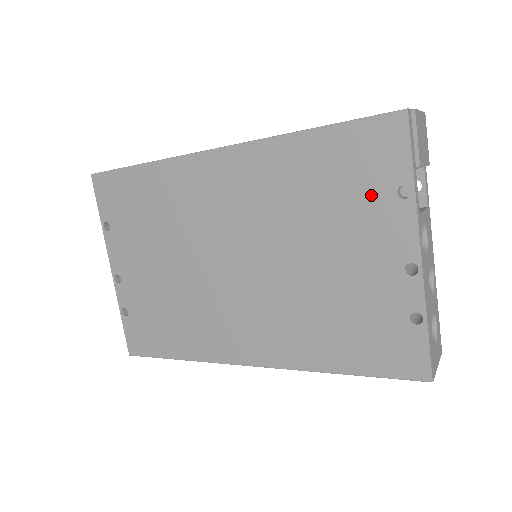
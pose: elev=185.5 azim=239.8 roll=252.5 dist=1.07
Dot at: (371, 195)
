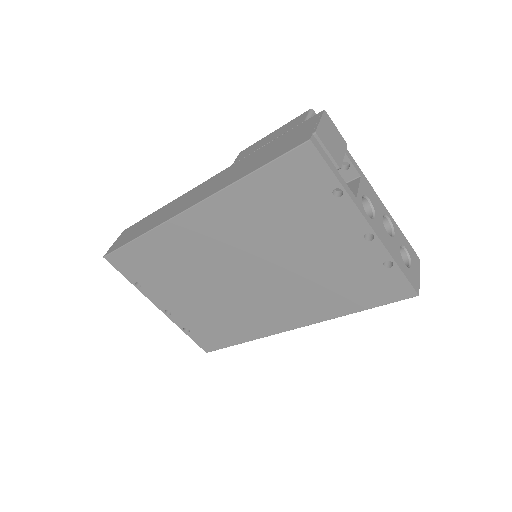
Dot at: (316, 202)
